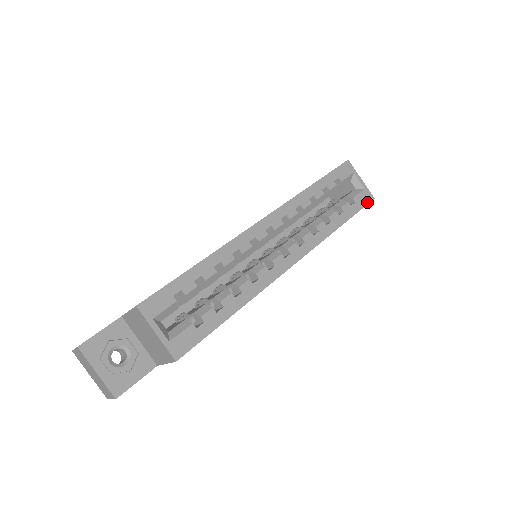
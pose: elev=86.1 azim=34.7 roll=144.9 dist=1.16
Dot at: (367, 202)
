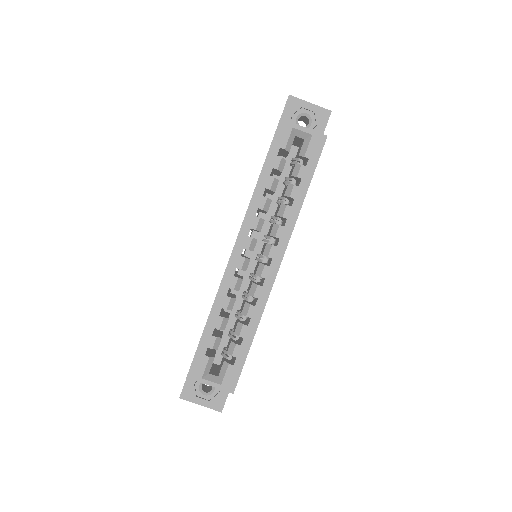
Dot at: (321, 147)
